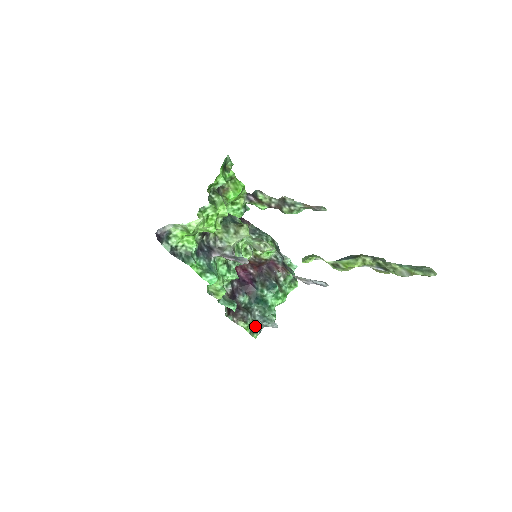
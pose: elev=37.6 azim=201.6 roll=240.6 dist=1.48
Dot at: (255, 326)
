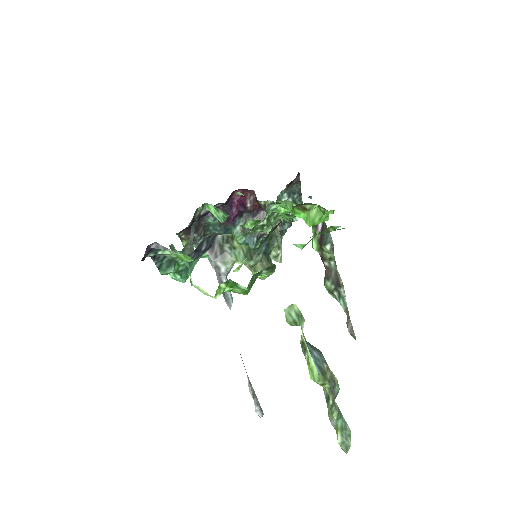
Dot at: occluded
